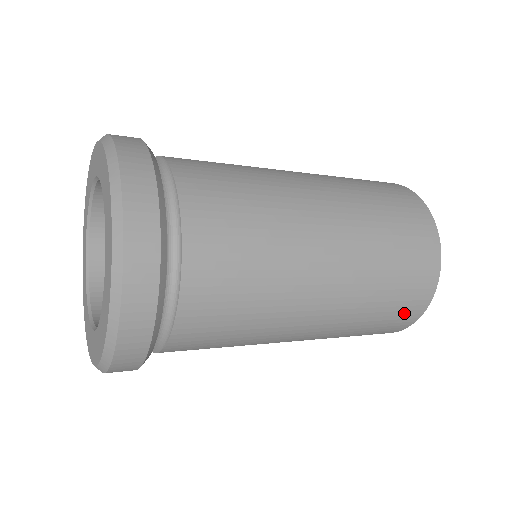
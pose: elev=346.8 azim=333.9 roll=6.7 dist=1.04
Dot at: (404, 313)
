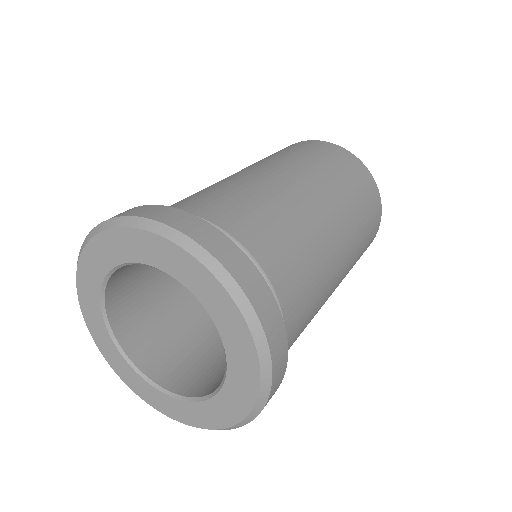
Dot at: occluded
